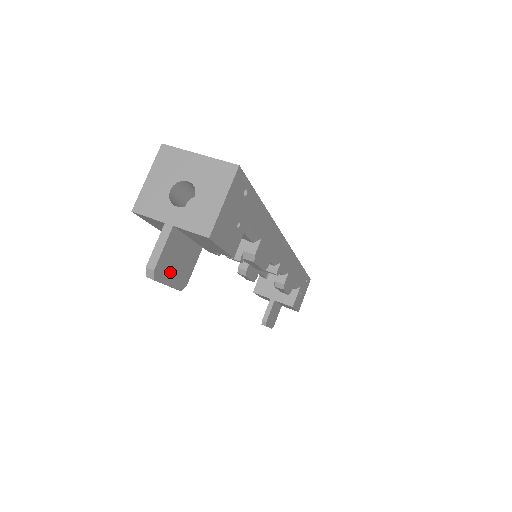
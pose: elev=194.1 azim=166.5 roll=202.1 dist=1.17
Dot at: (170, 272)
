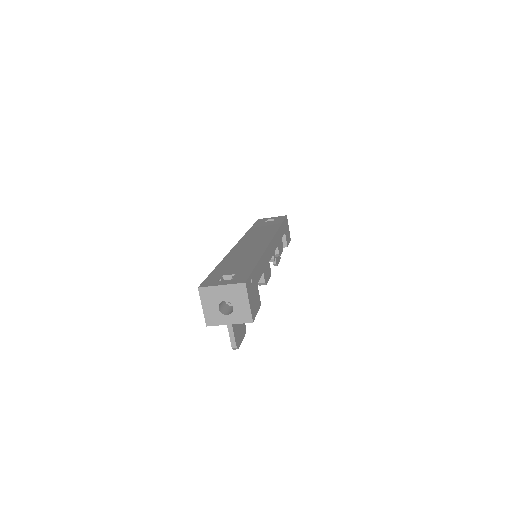
Dot at: (240, 337)
